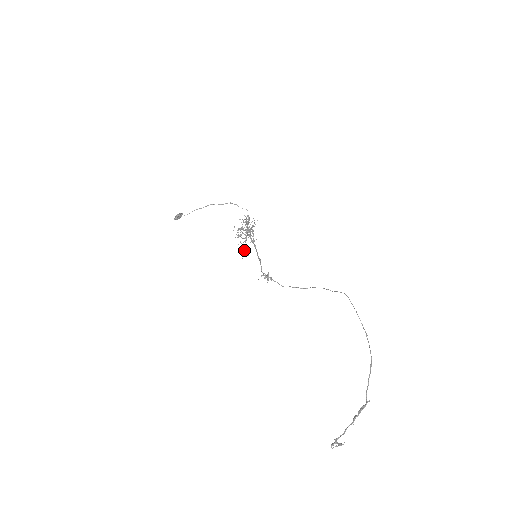
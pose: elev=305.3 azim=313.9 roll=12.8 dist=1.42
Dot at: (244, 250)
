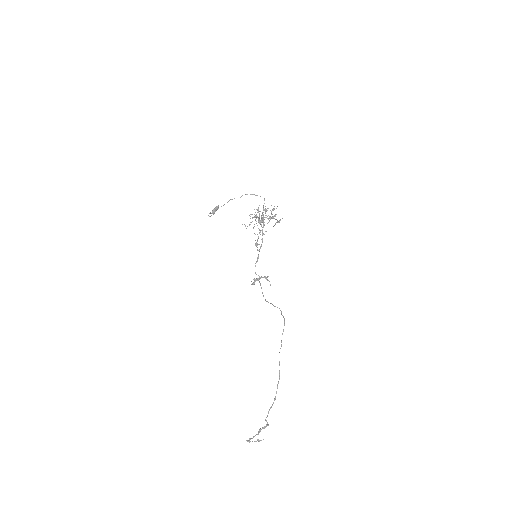
Dot at: (255, 244)
